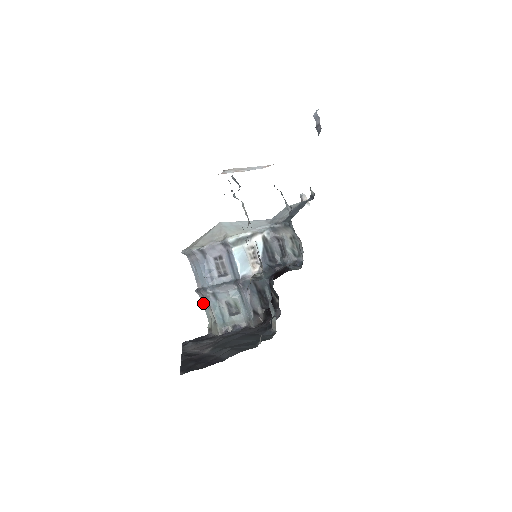
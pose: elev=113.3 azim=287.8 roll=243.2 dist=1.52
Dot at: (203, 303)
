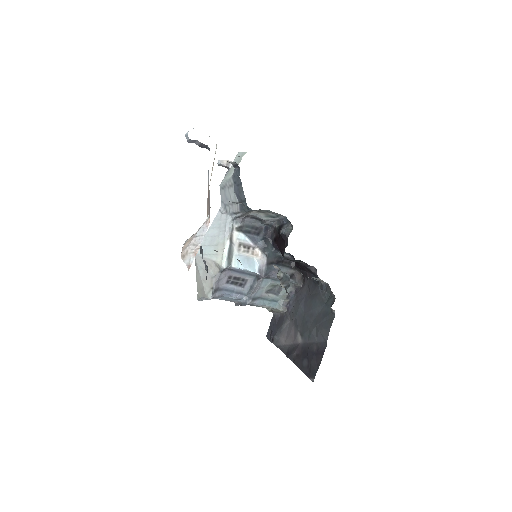
Dot at: occluded
